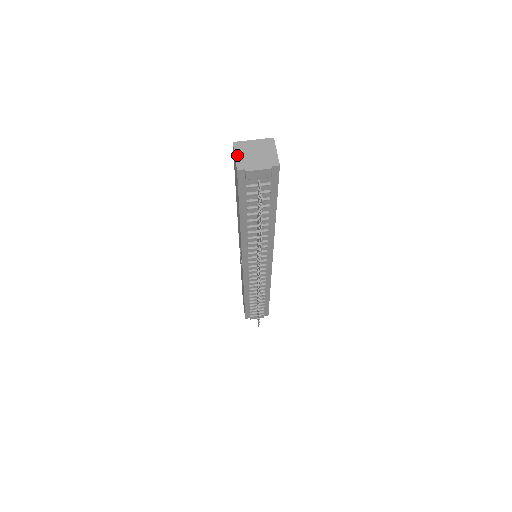
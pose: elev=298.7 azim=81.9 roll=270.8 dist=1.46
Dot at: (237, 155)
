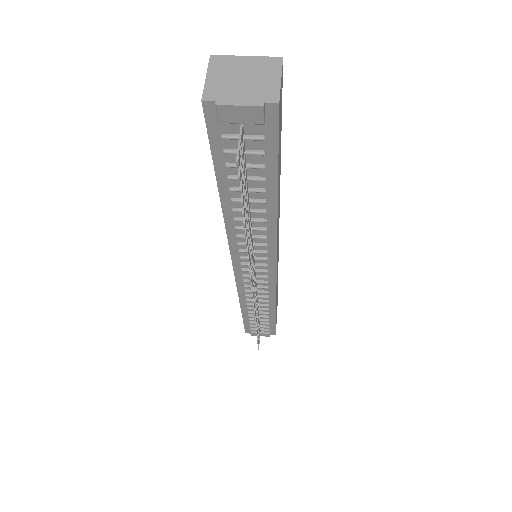
Dot at: (210, 76)
